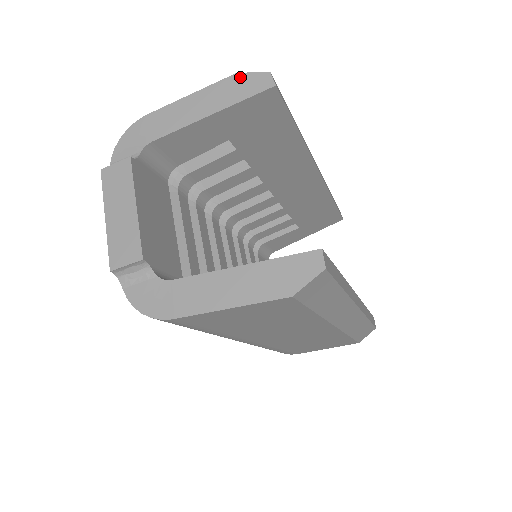
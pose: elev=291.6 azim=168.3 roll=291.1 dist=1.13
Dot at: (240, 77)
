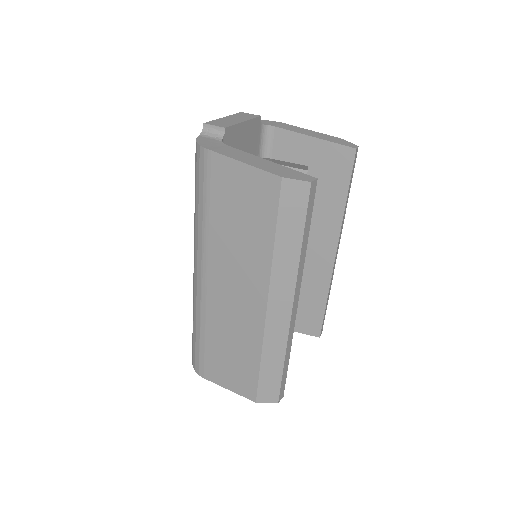
Dot at: (342, 140)
